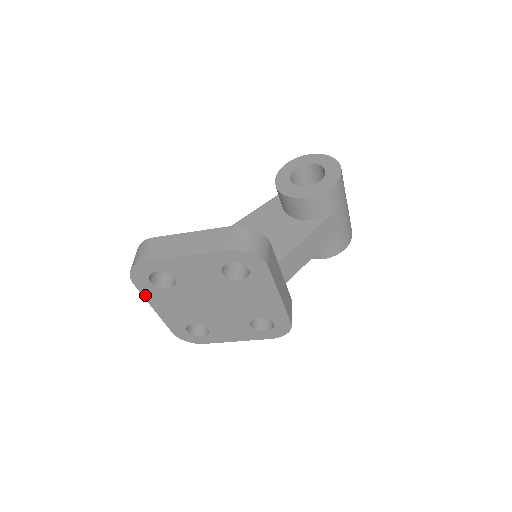
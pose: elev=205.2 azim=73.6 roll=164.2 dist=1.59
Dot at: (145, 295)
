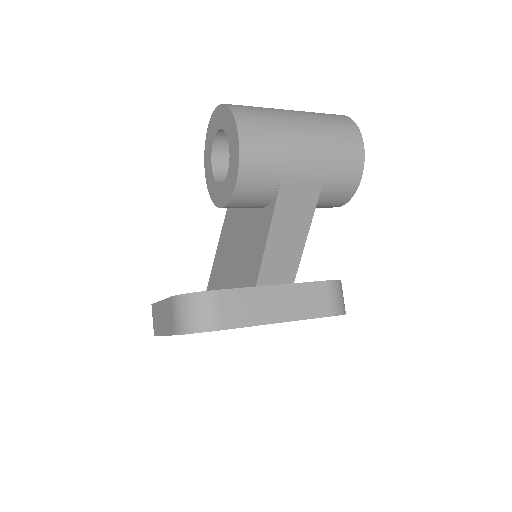
Dot at: occluded
